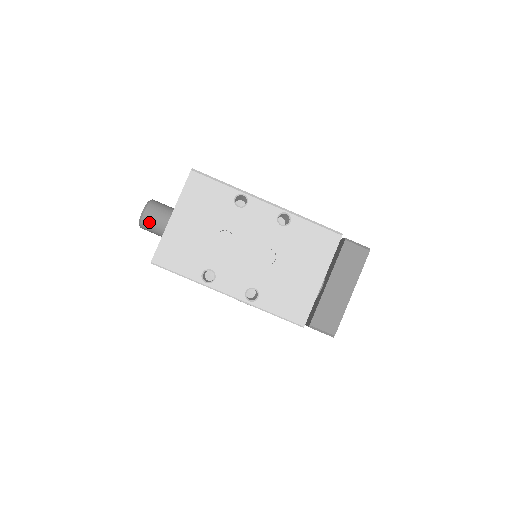
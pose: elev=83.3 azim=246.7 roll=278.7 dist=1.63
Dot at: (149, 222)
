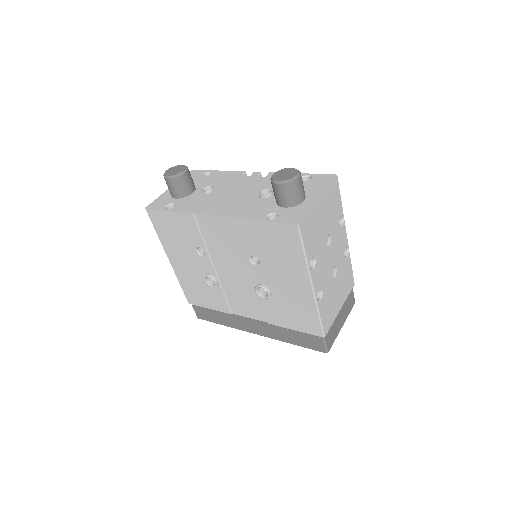
Dot at: (296, 187)
